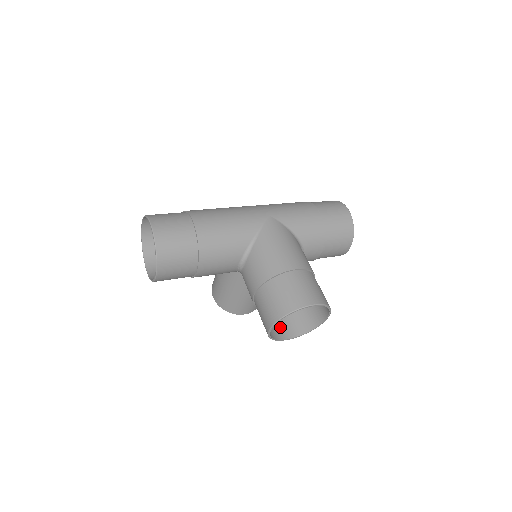
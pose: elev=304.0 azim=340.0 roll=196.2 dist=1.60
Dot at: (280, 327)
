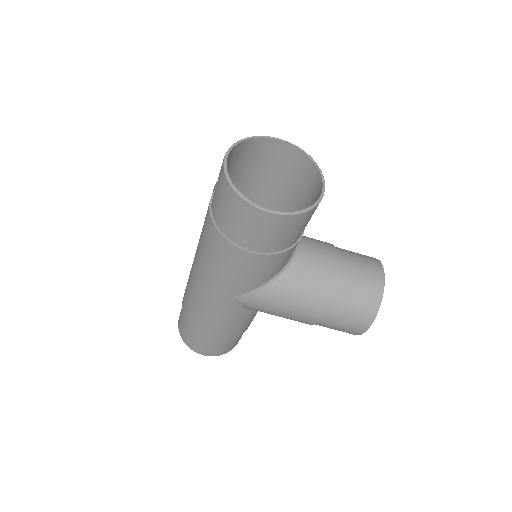
Dot at: occluded
